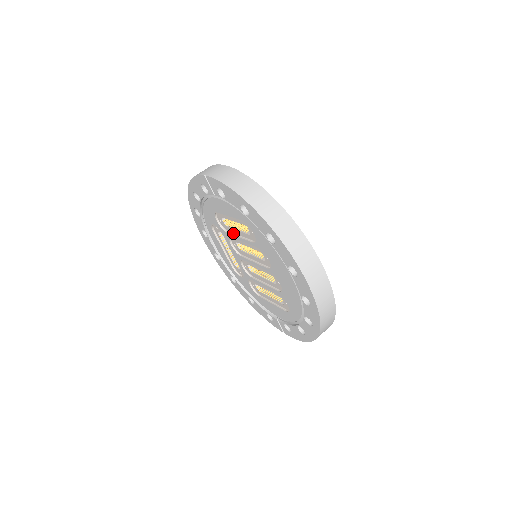
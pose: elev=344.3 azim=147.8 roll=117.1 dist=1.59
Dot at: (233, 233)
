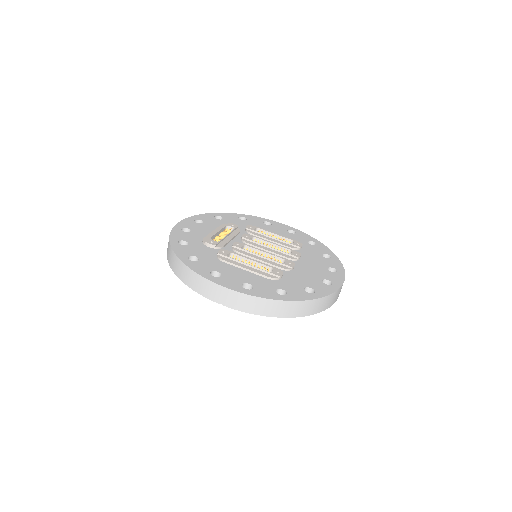
Dot at: occluded
